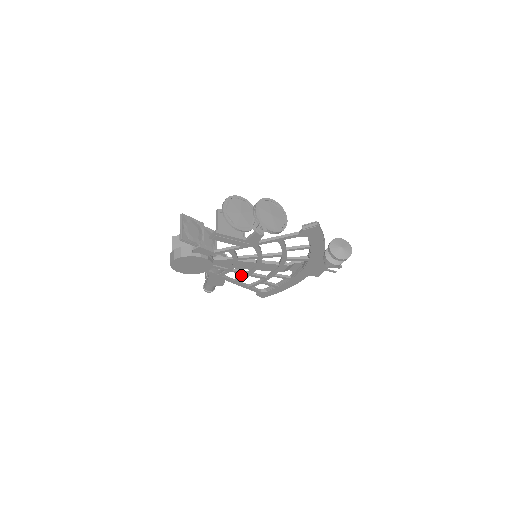
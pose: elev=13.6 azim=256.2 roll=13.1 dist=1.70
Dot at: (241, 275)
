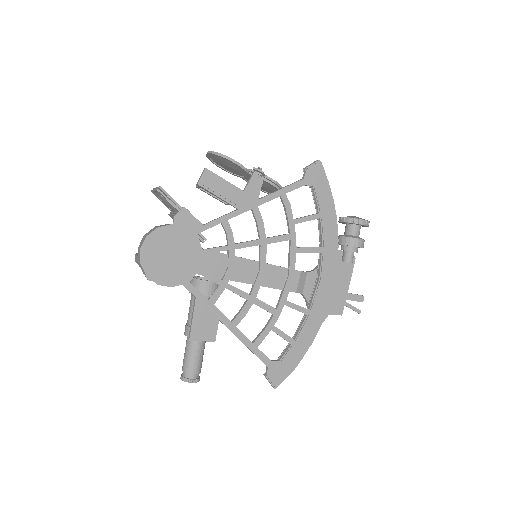
Dot at: occluded
